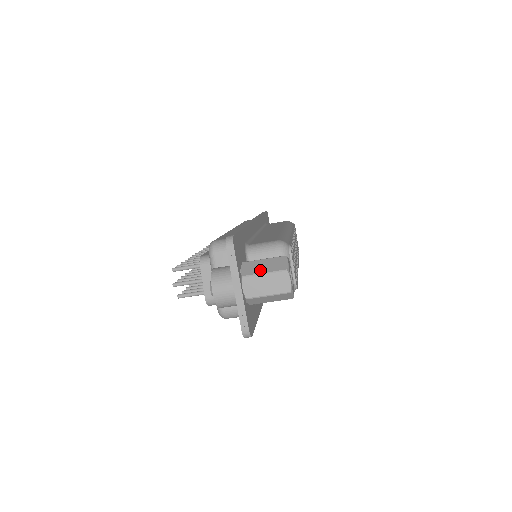
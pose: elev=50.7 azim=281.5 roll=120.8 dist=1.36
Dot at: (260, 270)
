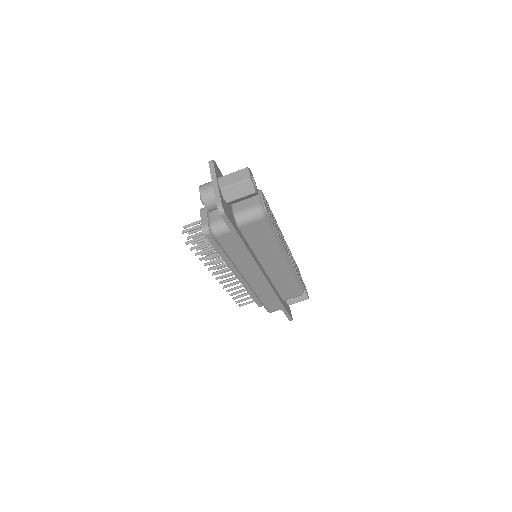
Dot at: (231, 174)
